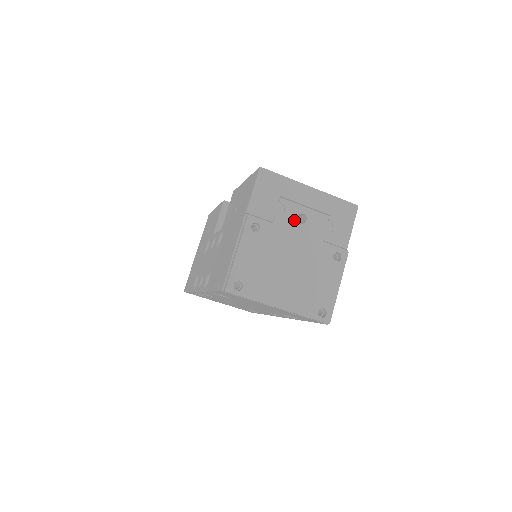
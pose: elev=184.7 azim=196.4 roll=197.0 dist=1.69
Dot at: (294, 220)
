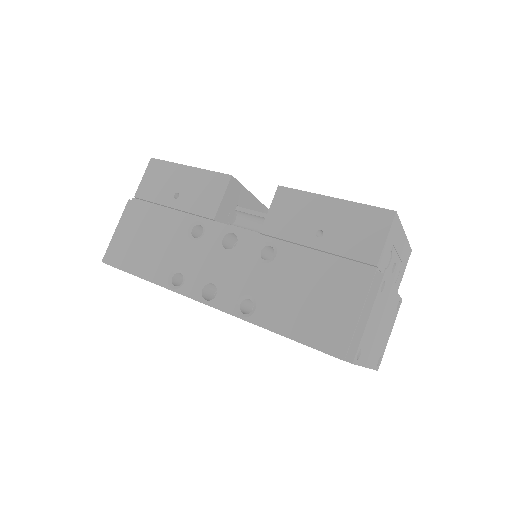
Dot at: (391, 270)
